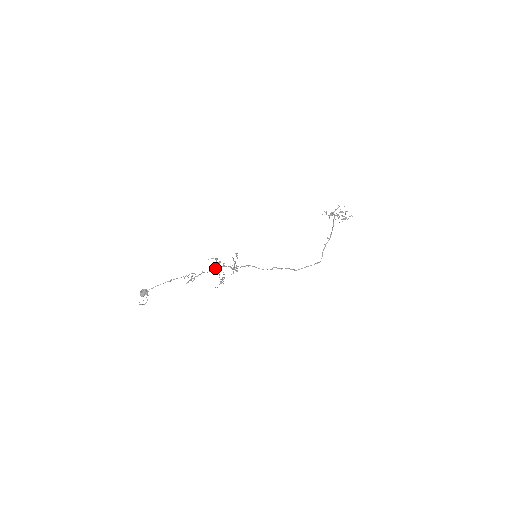
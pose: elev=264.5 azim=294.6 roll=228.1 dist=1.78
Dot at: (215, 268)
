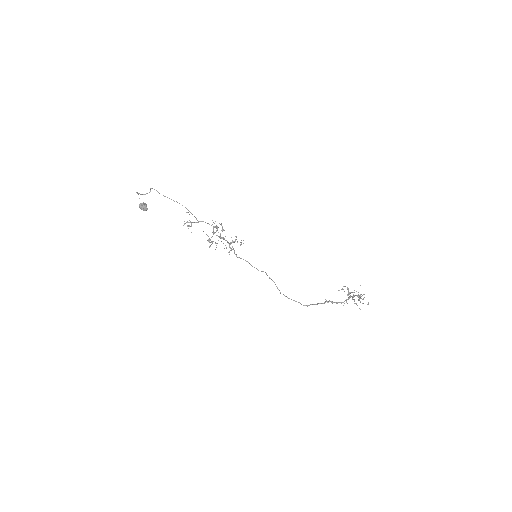
Dot at: (217, 226)
